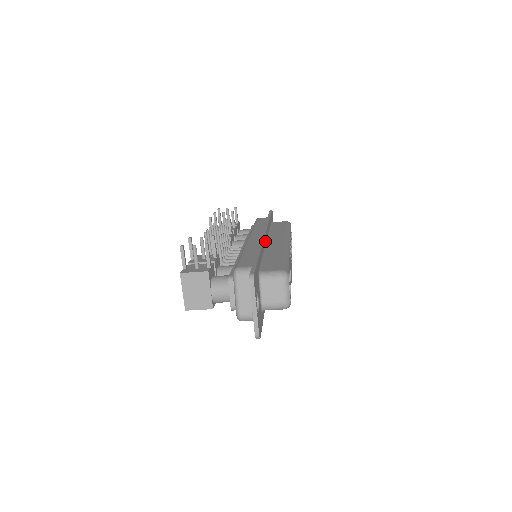
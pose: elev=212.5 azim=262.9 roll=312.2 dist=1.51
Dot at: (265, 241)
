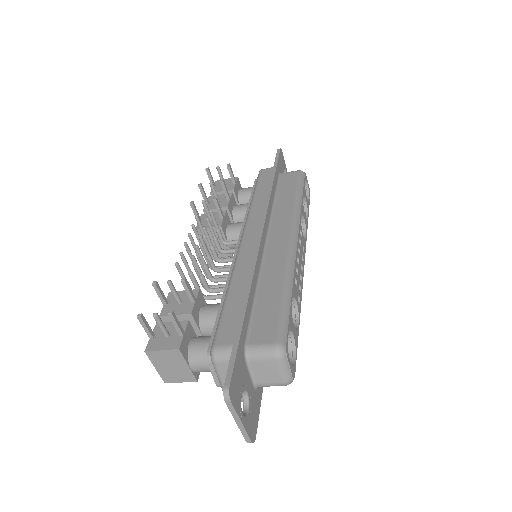
Dot at: (262, 247)
